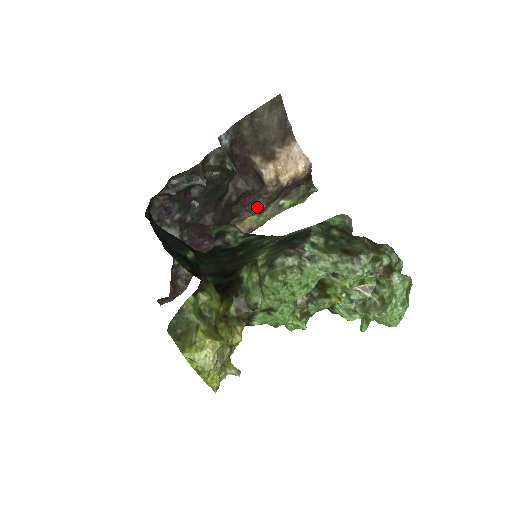
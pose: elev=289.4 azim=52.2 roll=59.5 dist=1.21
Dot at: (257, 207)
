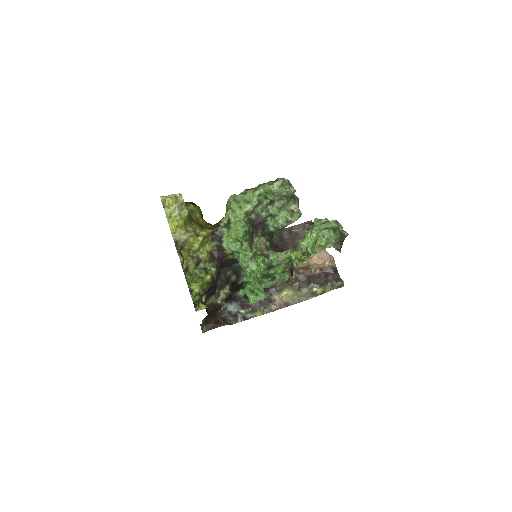
Dot at: (291, 283)
